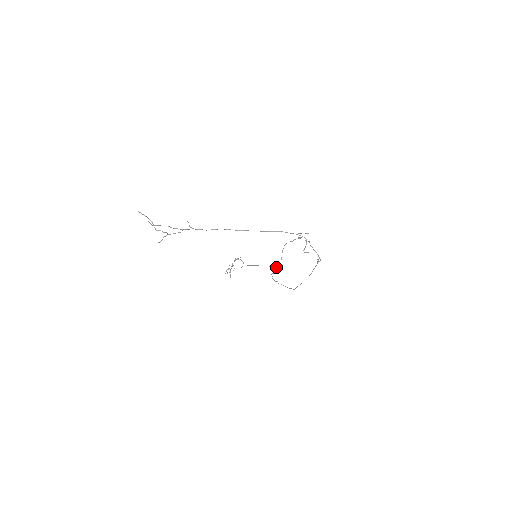
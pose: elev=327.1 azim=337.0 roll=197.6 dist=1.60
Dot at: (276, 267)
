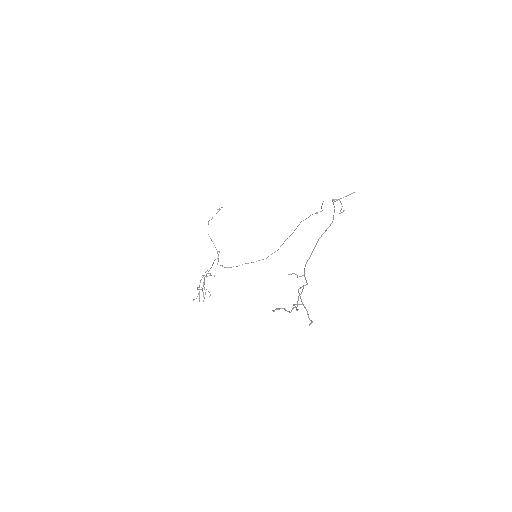
Dot at: occluded
